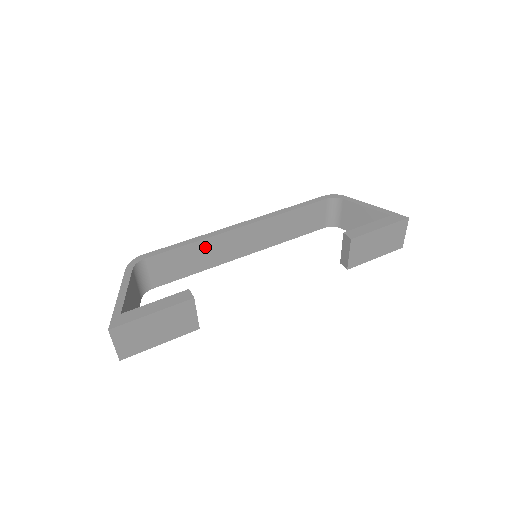
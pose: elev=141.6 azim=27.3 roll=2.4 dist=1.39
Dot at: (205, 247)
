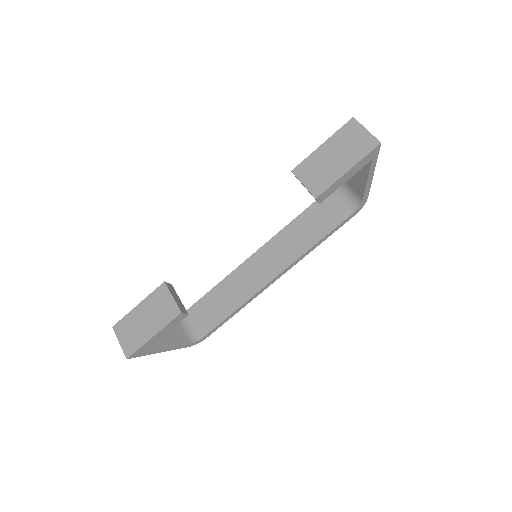
Dot at: (233, 282)
